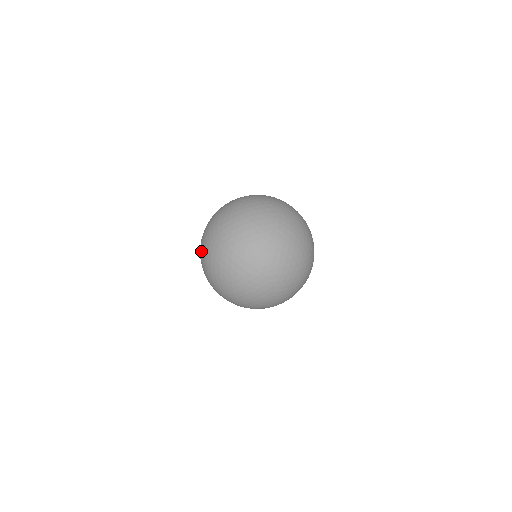
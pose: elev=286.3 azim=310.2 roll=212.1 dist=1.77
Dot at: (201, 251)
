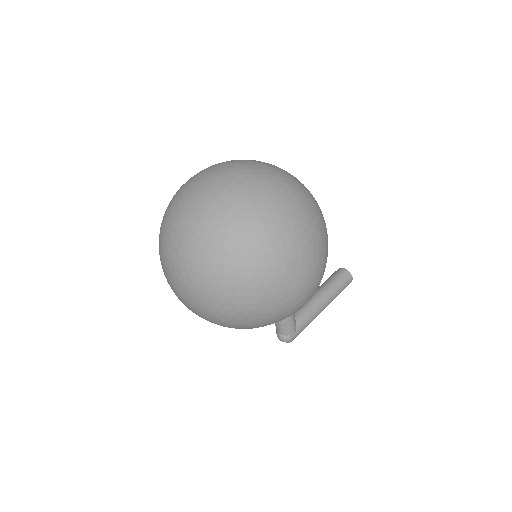
Dot at: occluded
